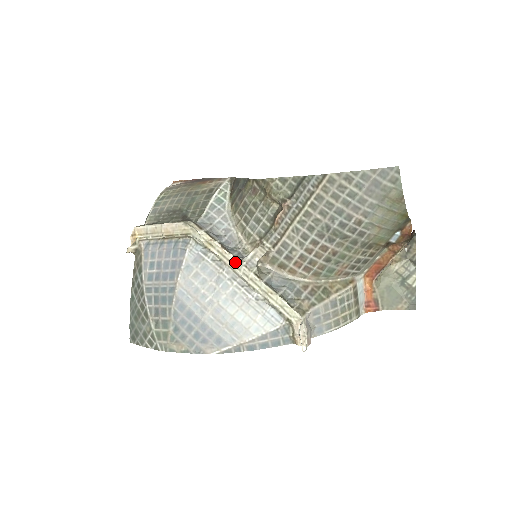
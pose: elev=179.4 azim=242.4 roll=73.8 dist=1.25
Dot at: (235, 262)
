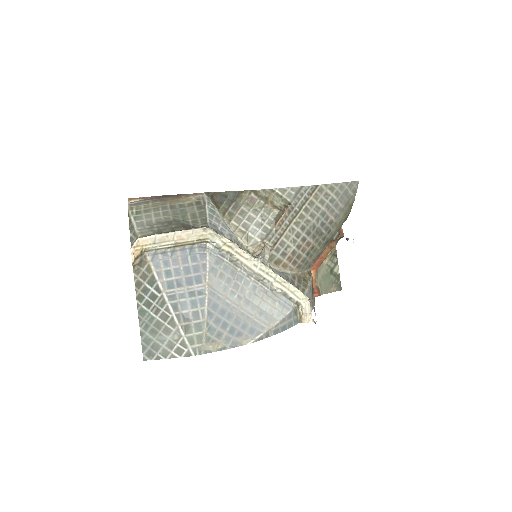
Dot at: (253, 260)
